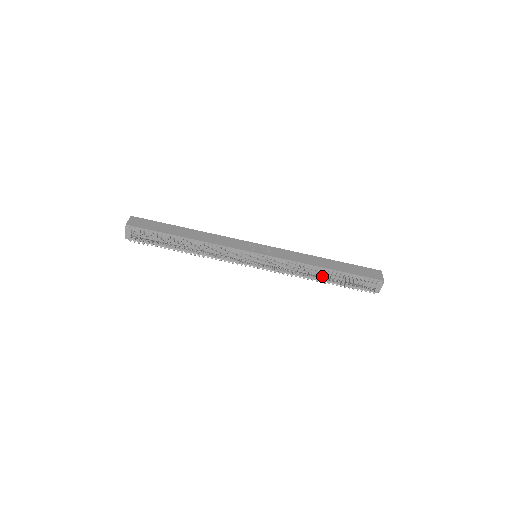
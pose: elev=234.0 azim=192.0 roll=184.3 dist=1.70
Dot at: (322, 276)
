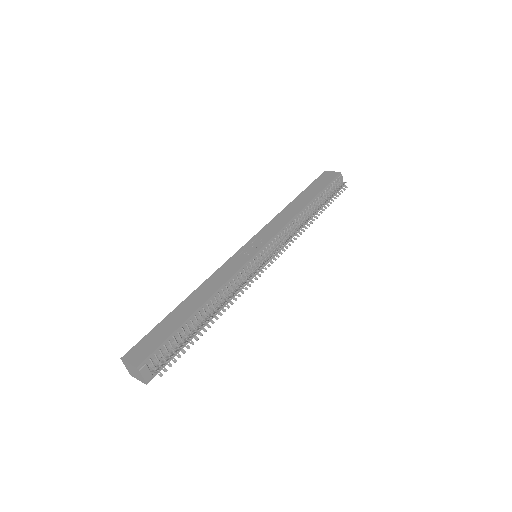
Dot at: (312, 213)
